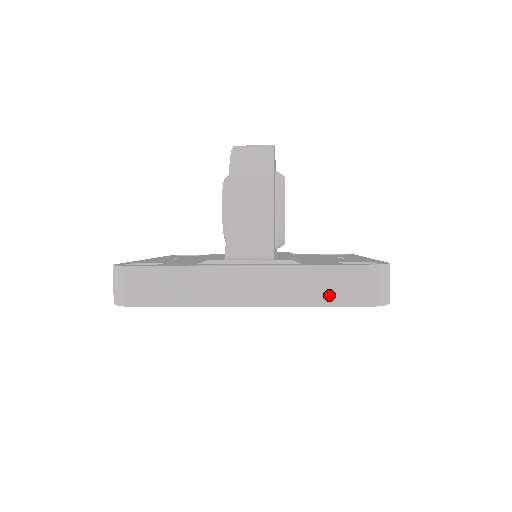
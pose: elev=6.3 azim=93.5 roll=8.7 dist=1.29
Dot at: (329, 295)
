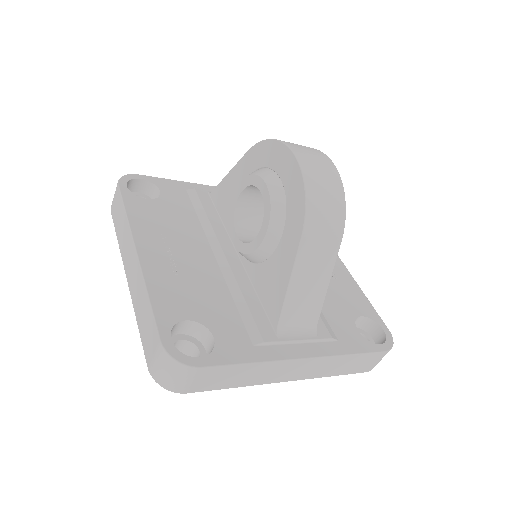
Dot at: (350, 369)
